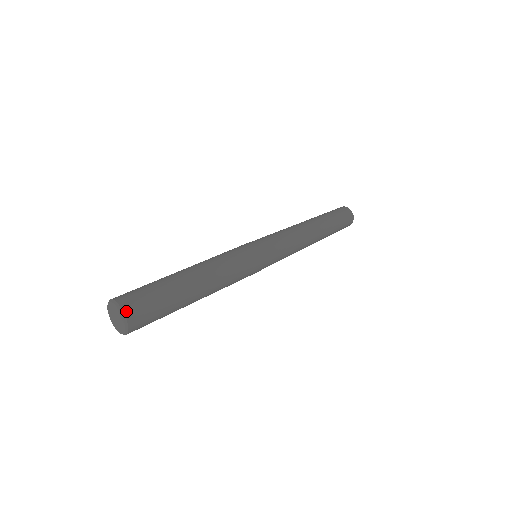
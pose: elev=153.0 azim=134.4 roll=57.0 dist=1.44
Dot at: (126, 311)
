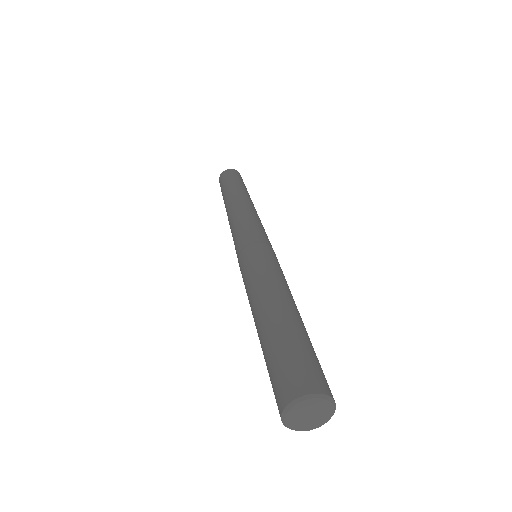
Dot at: occluded
